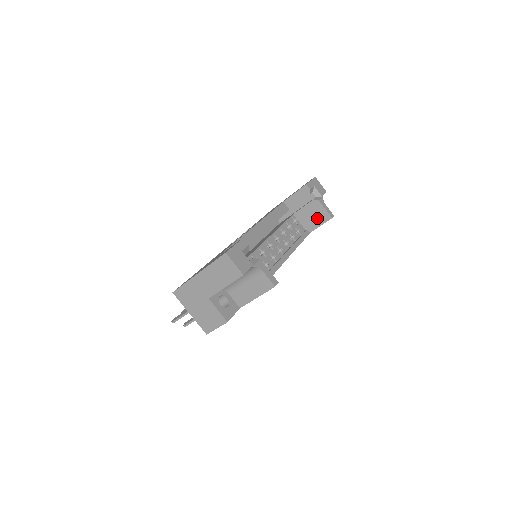
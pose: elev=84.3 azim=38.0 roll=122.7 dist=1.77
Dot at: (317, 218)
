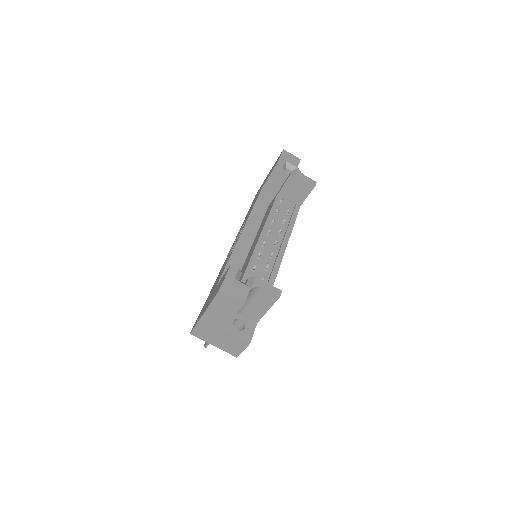
Dot at: (301, 191)
